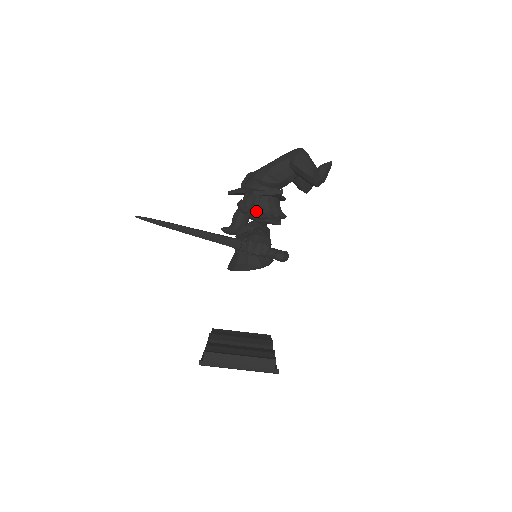
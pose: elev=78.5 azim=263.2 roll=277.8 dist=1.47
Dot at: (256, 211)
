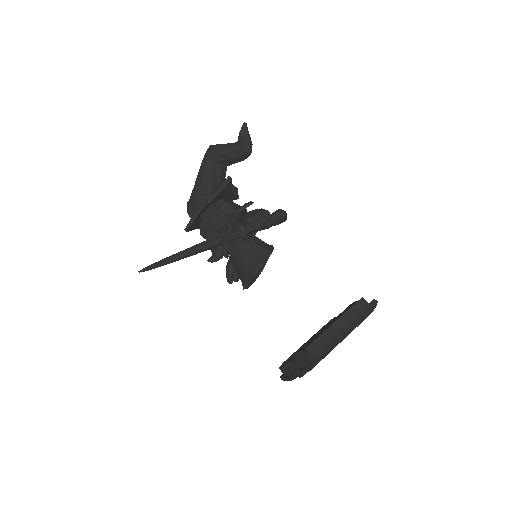
Dot at: (222, 219)
